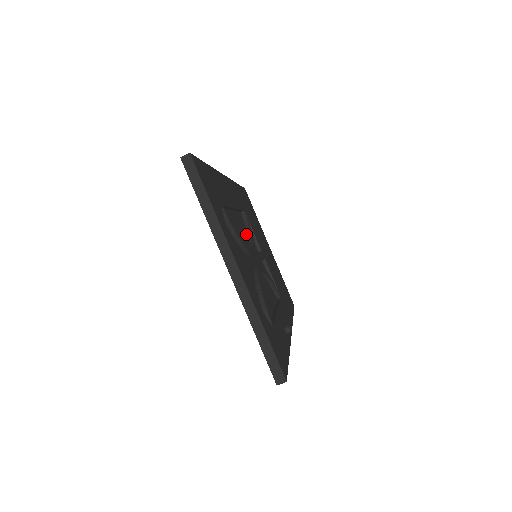
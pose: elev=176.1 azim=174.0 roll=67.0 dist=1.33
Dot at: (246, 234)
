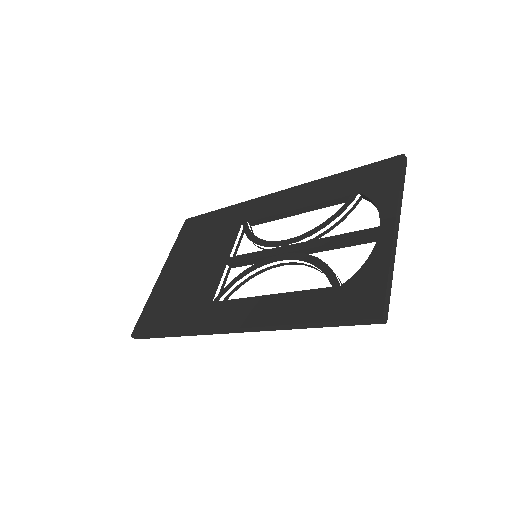
Dot at: occluded
